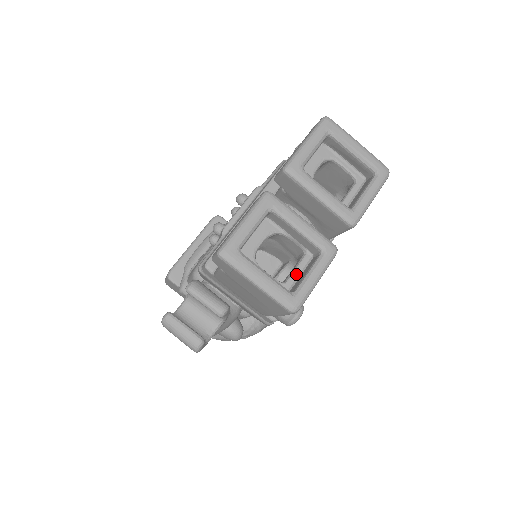
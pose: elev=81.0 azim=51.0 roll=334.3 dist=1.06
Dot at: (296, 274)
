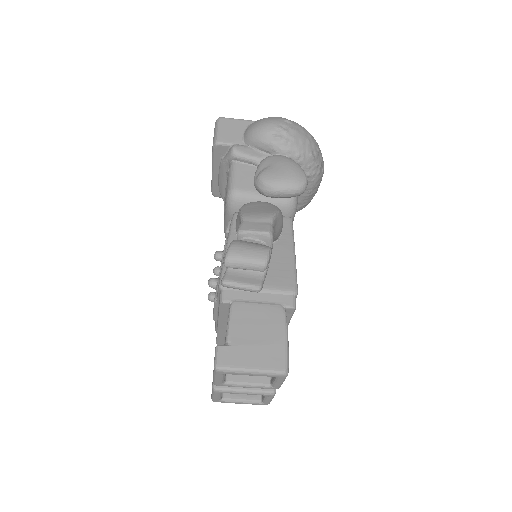
Dot at: occluded
